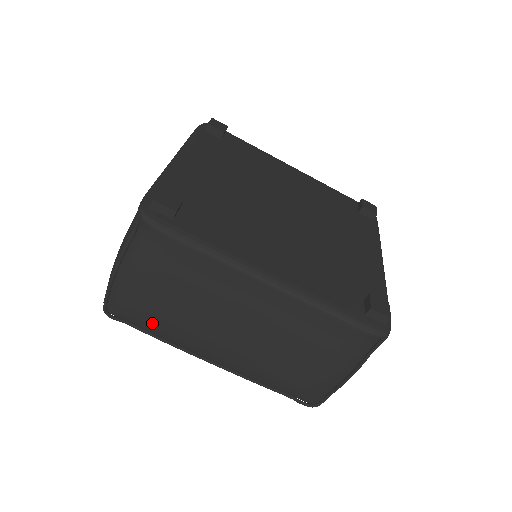
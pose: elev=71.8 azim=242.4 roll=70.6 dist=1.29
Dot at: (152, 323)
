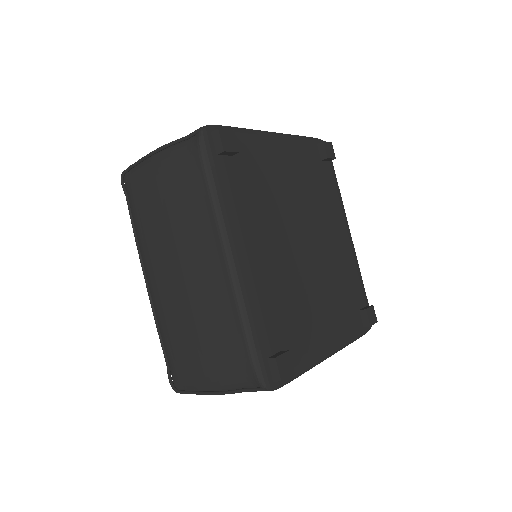
Dot at: (139, 212)
